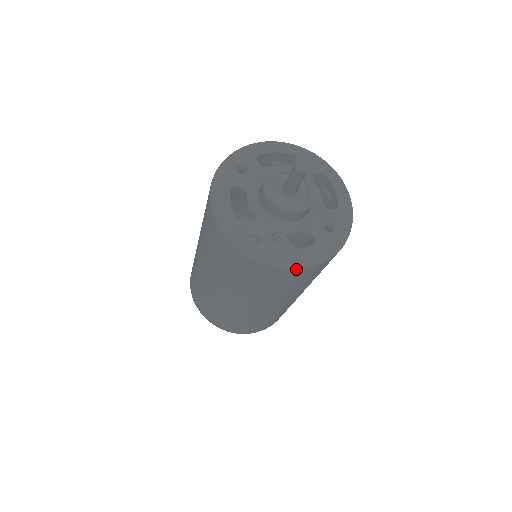
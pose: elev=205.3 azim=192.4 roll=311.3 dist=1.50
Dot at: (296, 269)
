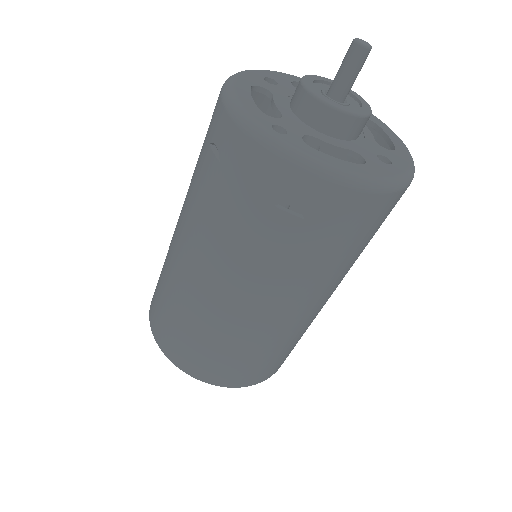
Dot at: (336, 182)
